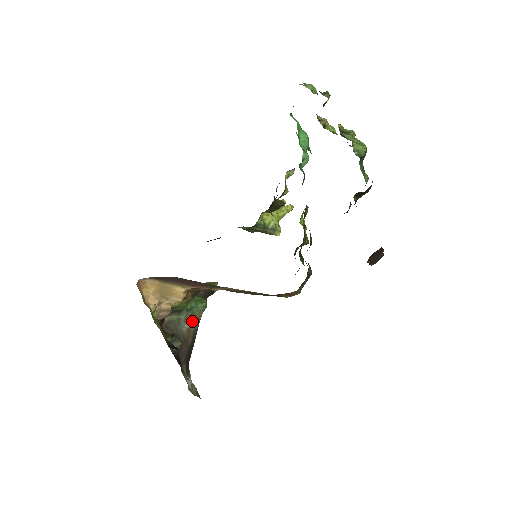
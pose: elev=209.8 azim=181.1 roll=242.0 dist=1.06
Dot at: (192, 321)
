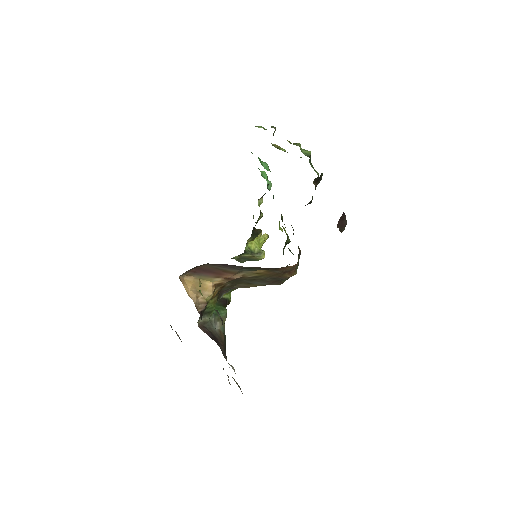
Dot at: (220, 324)
